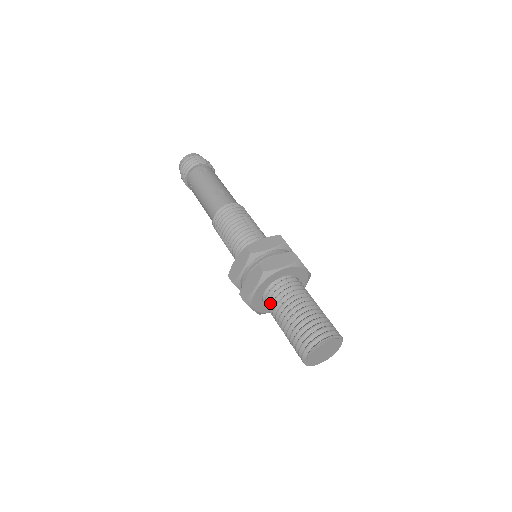
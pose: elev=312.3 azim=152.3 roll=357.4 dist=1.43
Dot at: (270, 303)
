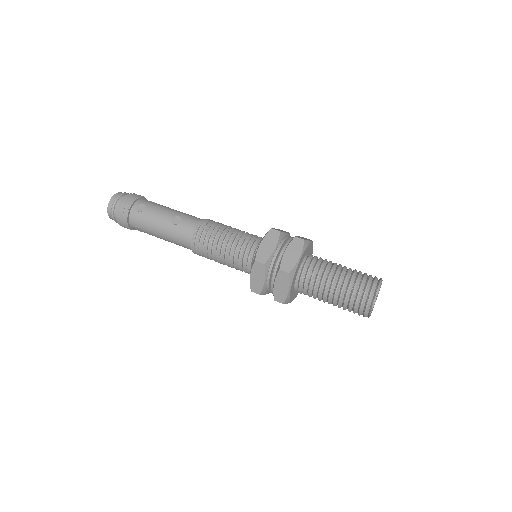
Dot at: (306, 291)
